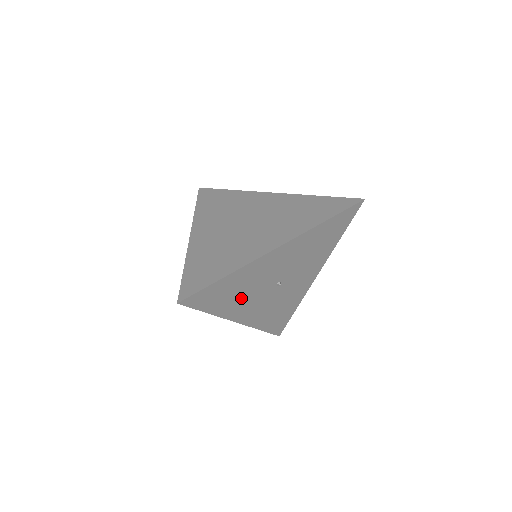
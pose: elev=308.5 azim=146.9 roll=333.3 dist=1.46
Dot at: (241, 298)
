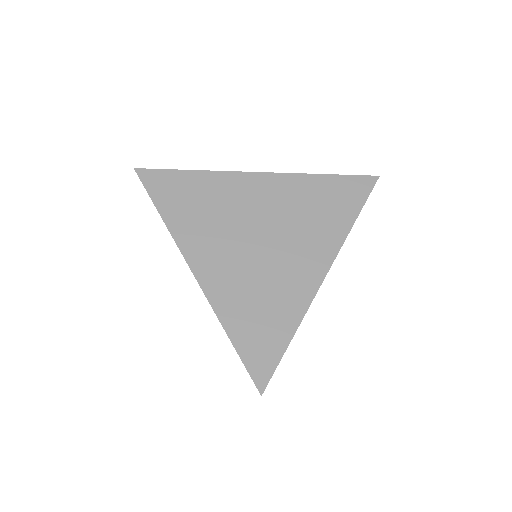
Dot at: occluded
